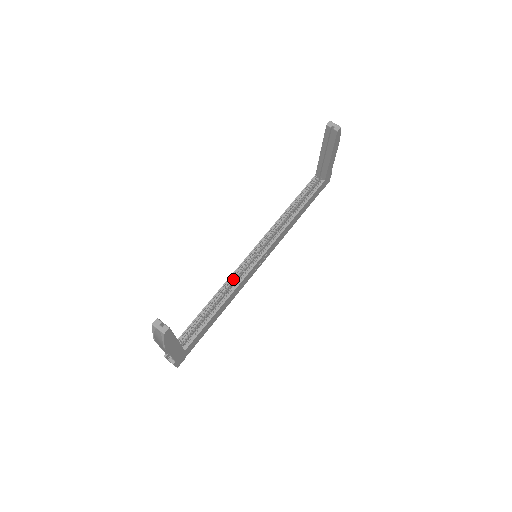
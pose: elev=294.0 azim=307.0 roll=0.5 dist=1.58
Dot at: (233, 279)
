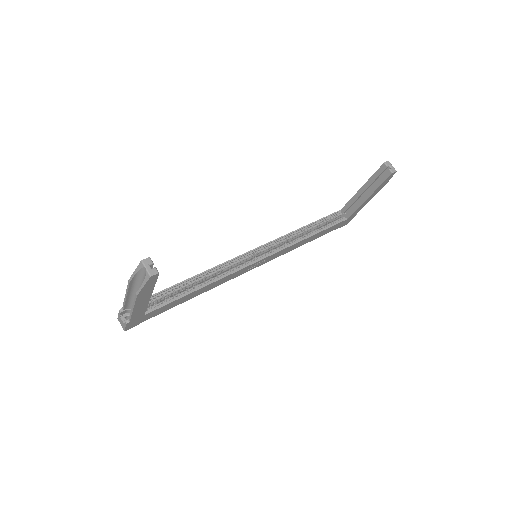
Dot at: (225, 267)
